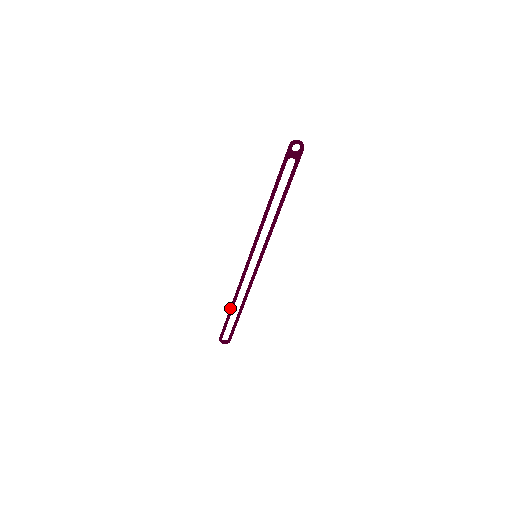
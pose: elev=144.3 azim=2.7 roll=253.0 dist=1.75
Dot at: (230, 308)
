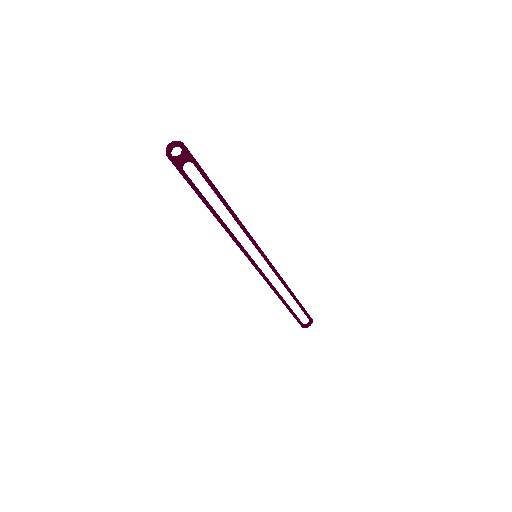
Dot at: occluded
